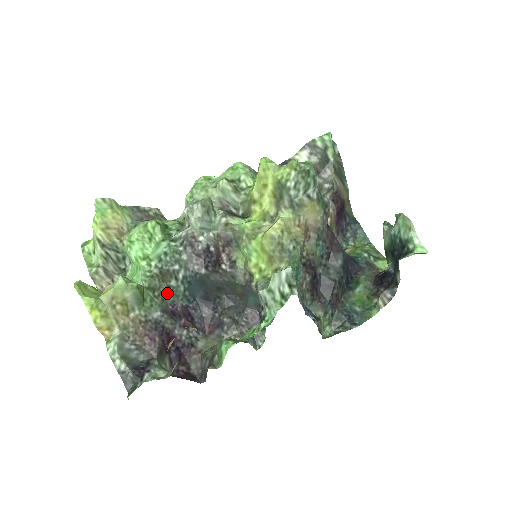
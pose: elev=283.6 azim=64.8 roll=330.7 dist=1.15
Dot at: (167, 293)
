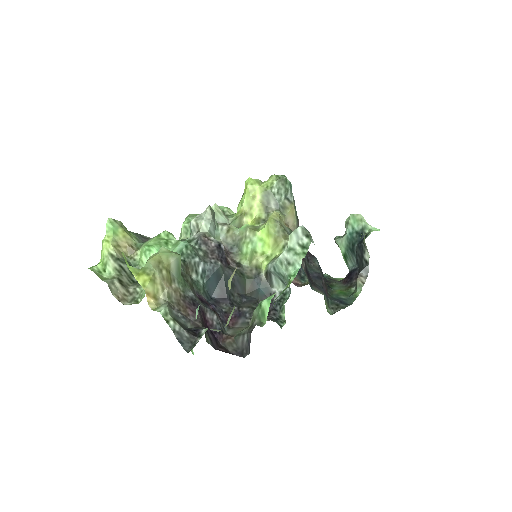
Dot at: (192, 283)
